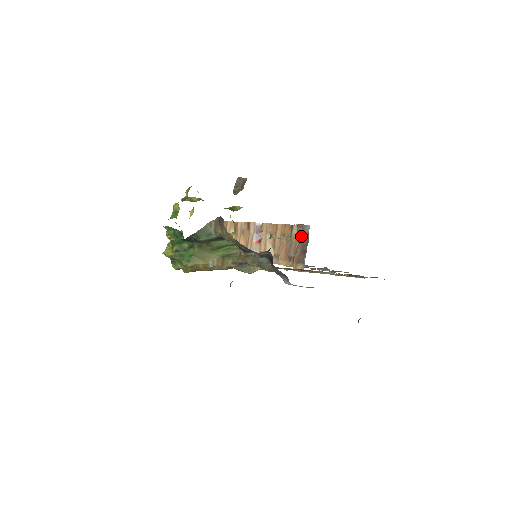
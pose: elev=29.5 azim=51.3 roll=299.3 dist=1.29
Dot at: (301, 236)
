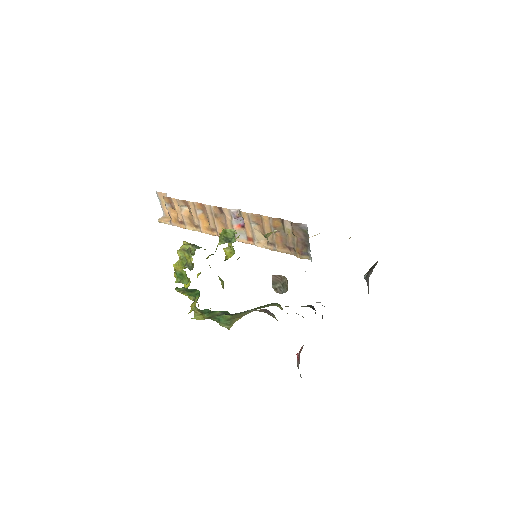
Dot at: (298, 233)
